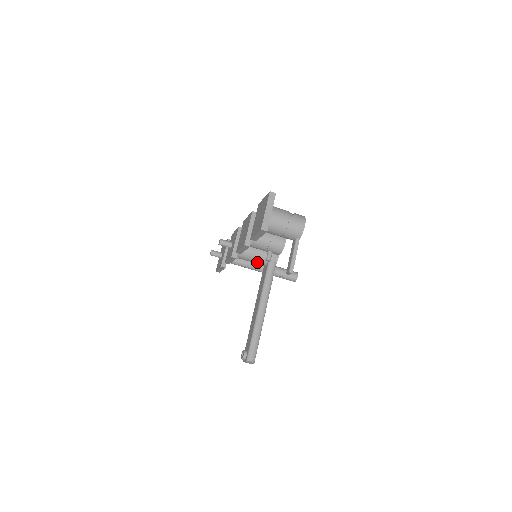
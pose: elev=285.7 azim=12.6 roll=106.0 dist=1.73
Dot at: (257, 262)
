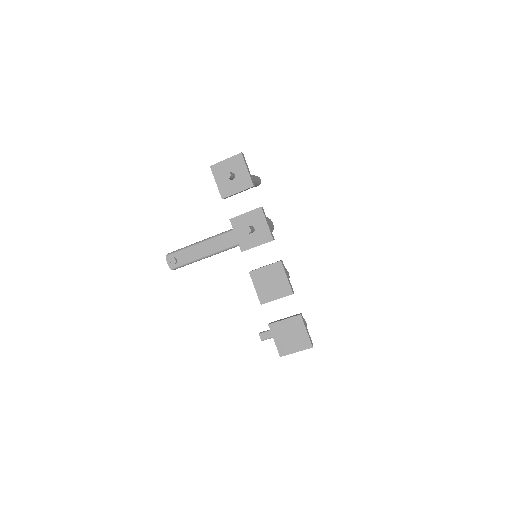
Dot at: occluded
